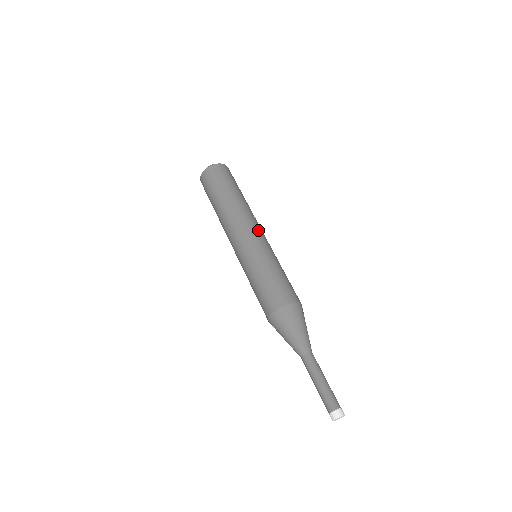
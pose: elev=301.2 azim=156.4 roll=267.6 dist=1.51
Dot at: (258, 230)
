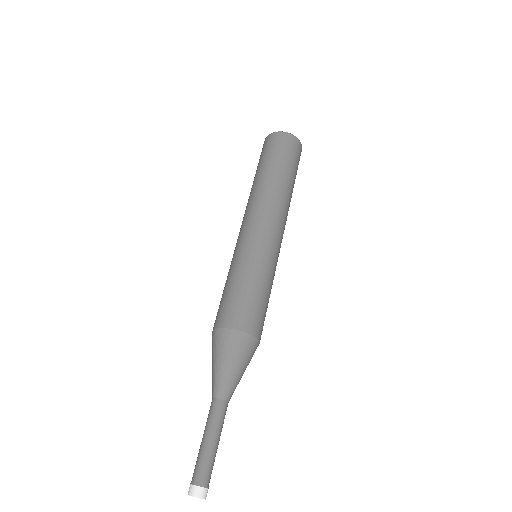
Dot at: (260, 223)
